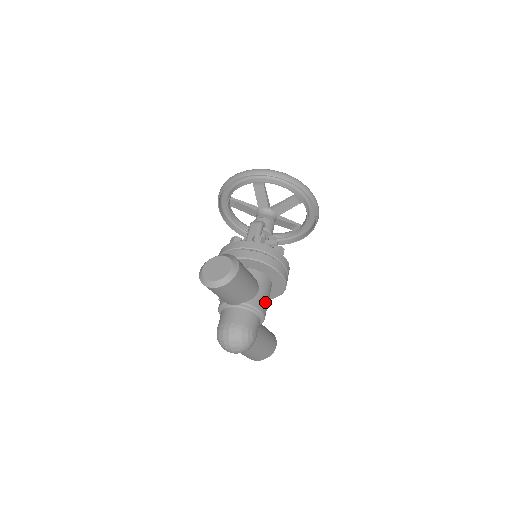
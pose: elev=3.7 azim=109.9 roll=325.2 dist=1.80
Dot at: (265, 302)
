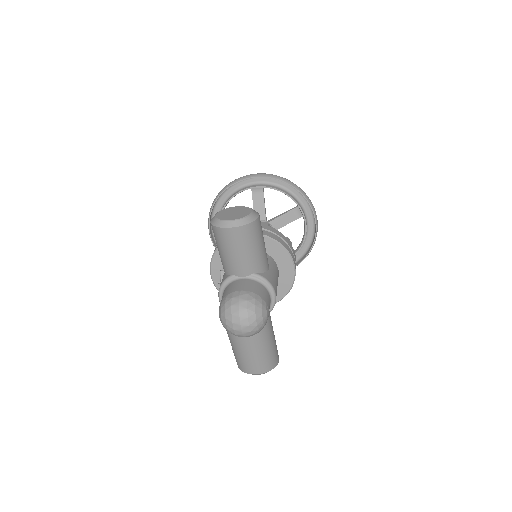
Dot at: (276, 284)
